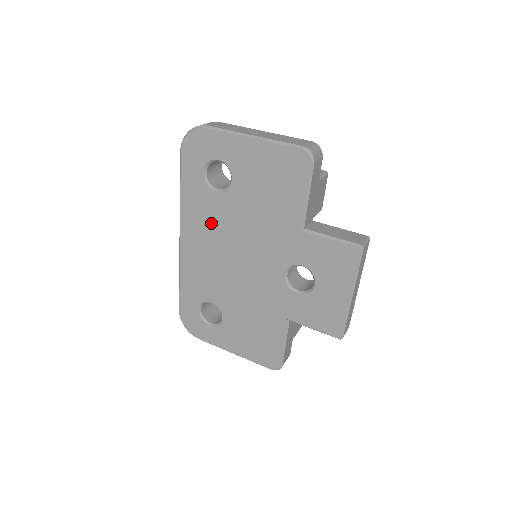
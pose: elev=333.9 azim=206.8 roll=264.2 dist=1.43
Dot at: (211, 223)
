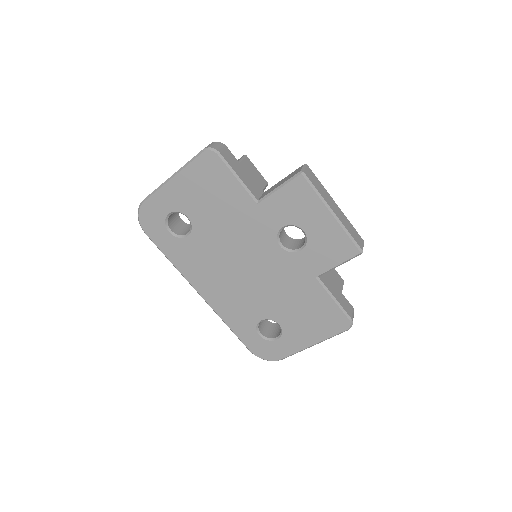
Dot at: (205, 261)
